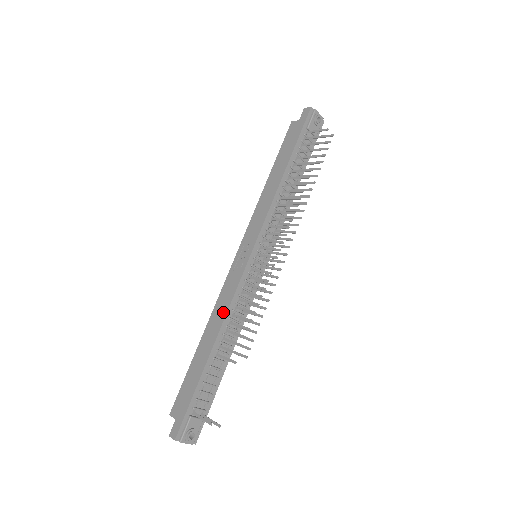
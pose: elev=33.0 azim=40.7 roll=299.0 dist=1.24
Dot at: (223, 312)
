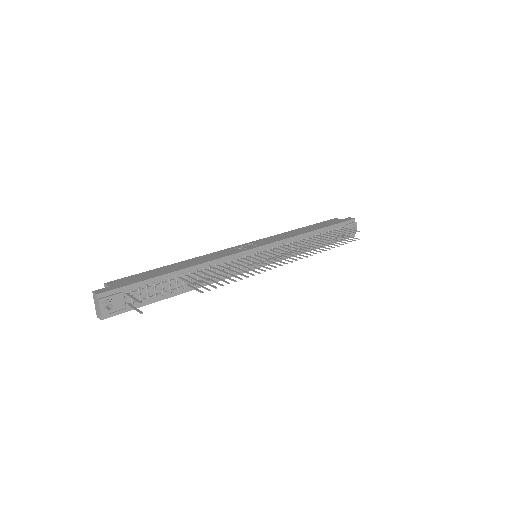
Dot at: (208, 259)
